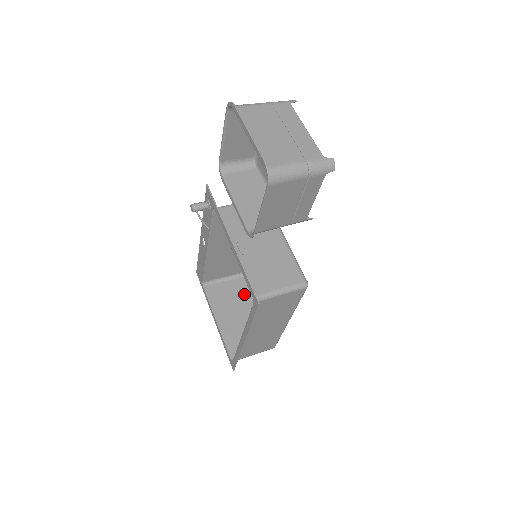
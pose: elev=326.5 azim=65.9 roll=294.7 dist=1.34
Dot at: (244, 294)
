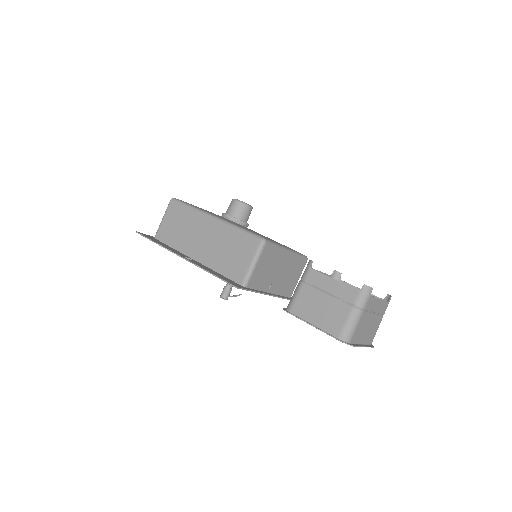
Dot at: occluded
